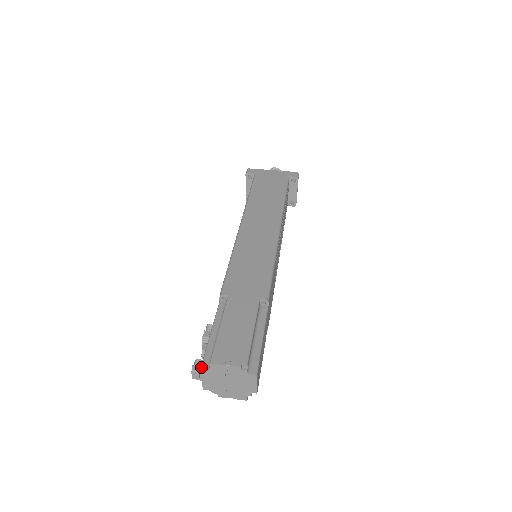
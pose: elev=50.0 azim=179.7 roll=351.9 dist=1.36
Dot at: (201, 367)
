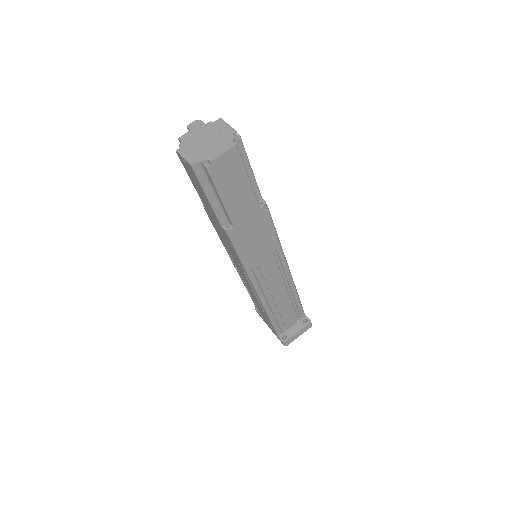
Dot at: (206, 123)
